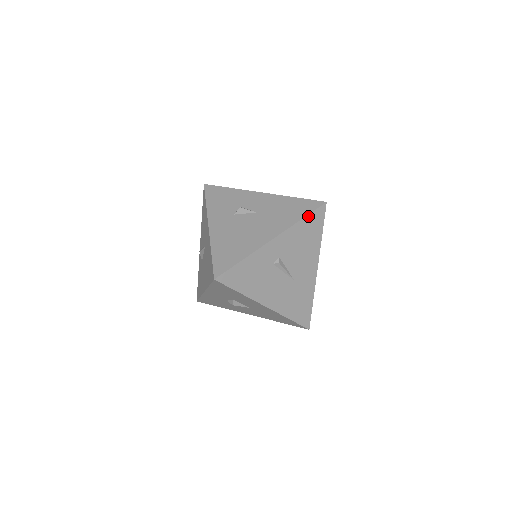
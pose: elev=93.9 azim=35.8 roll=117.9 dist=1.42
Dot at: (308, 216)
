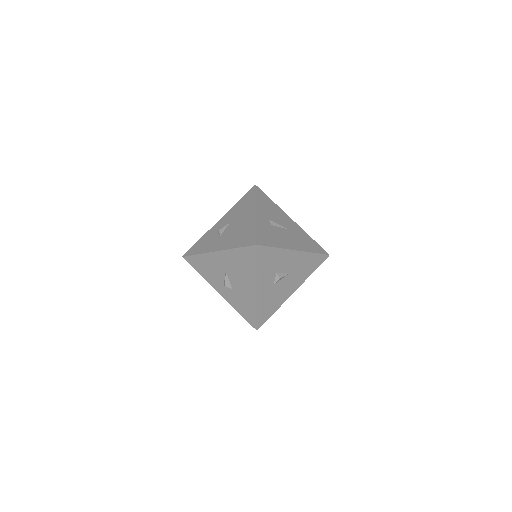
Dot at: (256, 194)
